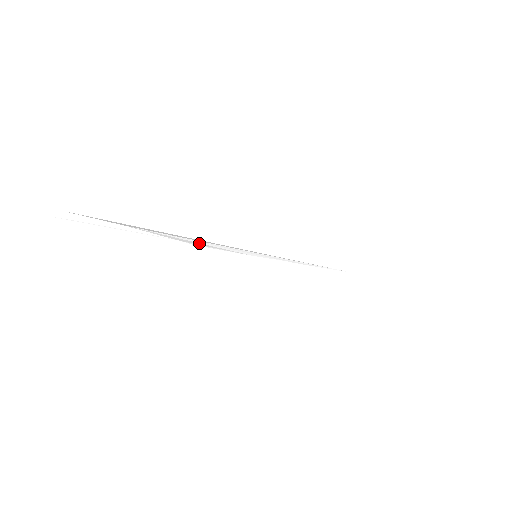
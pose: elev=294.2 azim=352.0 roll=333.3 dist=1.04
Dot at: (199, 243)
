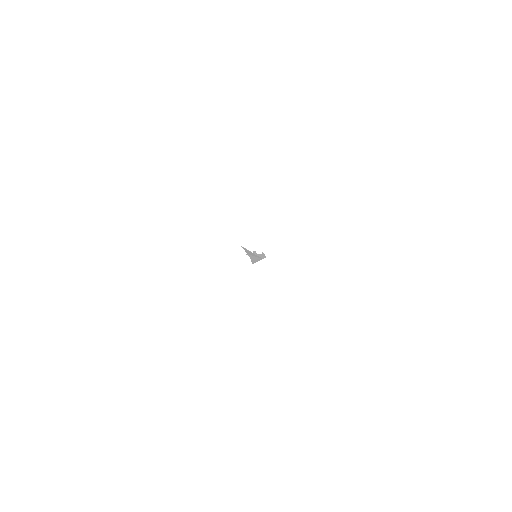
Dot at: occluded
